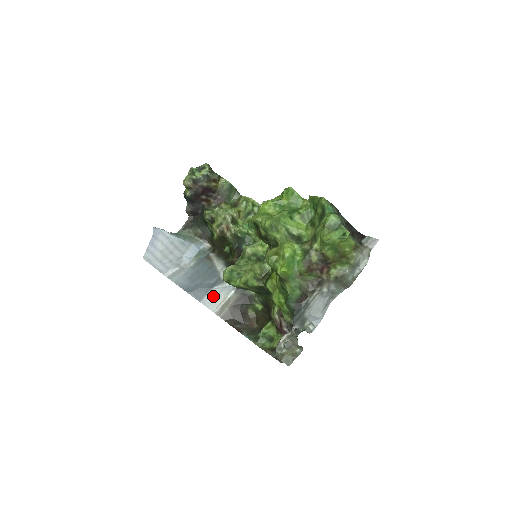
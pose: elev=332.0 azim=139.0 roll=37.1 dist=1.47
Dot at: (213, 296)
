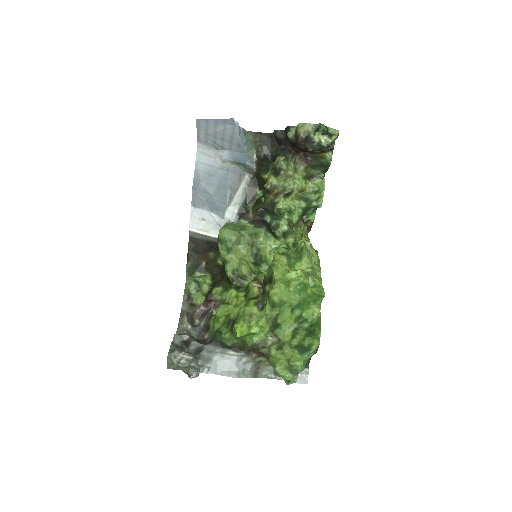
Dot at: (204, 217)
